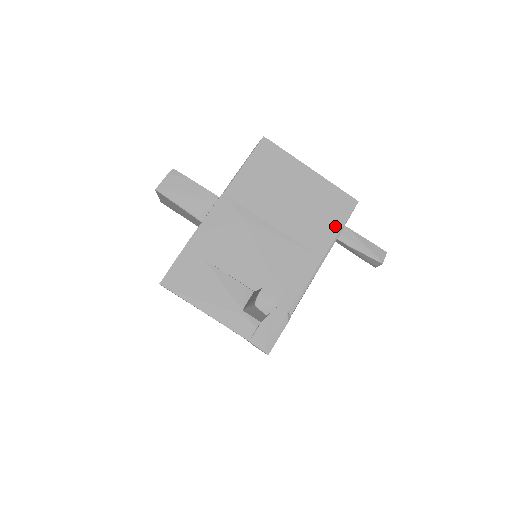
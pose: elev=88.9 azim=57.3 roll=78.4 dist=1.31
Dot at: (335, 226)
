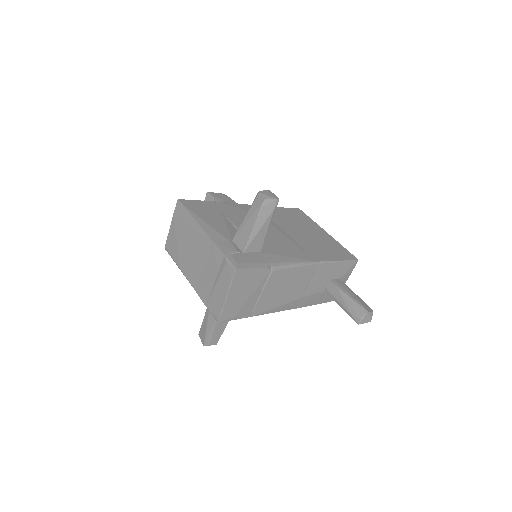
Dot at: (334, 257)
